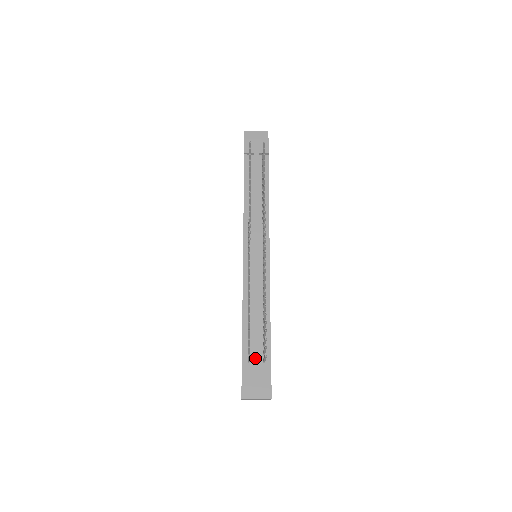
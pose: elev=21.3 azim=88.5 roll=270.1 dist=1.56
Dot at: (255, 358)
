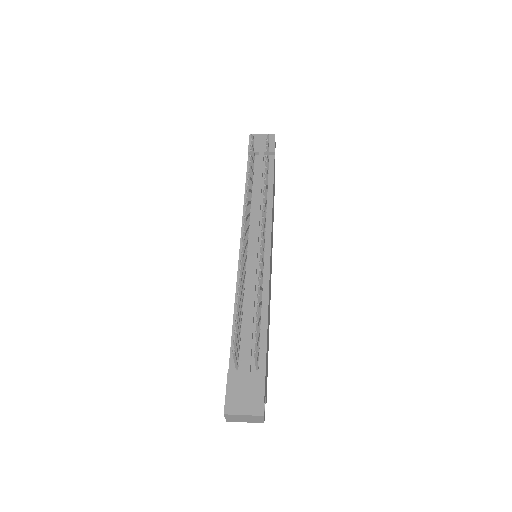
Dot at: (245, 364)
